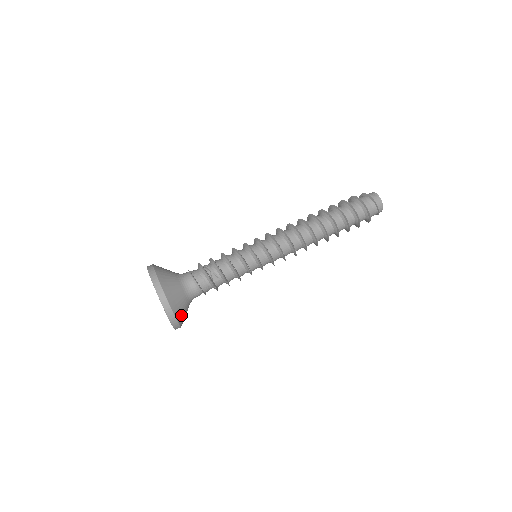
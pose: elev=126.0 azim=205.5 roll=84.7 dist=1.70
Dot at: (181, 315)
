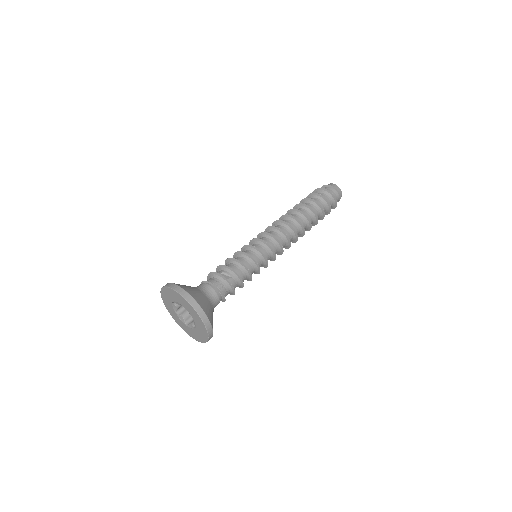
Dot at: (207, 310)
